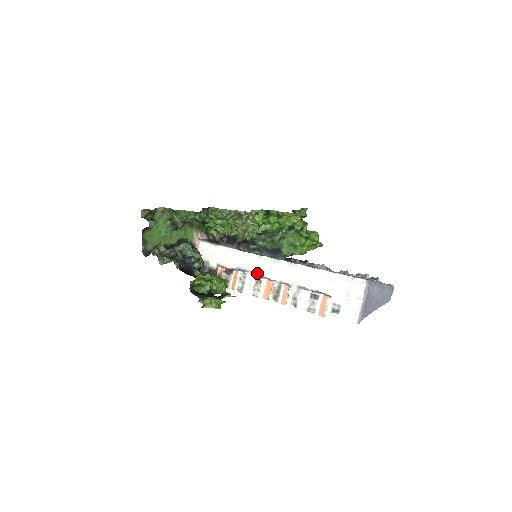
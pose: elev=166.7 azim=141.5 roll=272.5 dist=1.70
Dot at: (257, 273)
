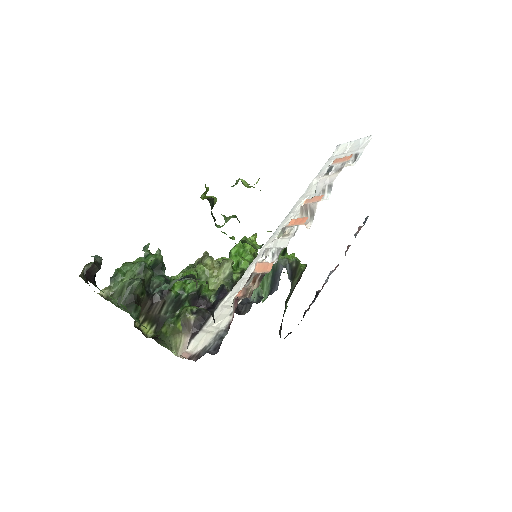
Dot at: occluded
